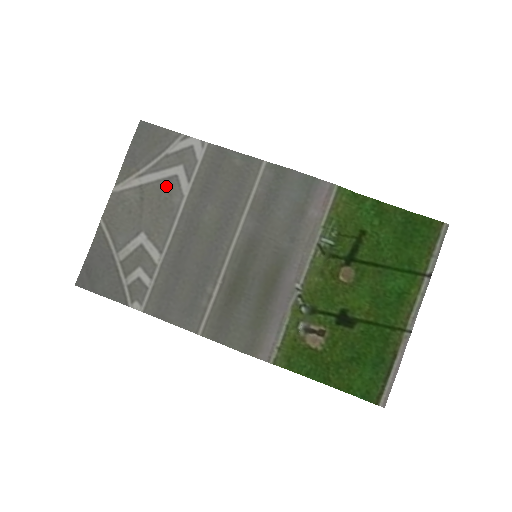
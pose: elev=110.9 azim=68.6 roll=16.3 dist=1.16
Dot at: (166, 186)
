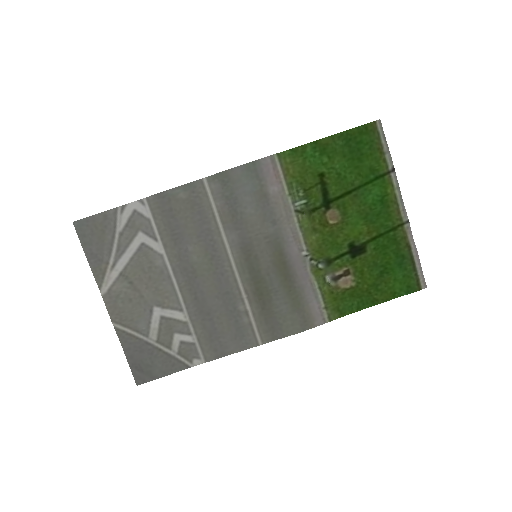
Dot at: (141, 258)
